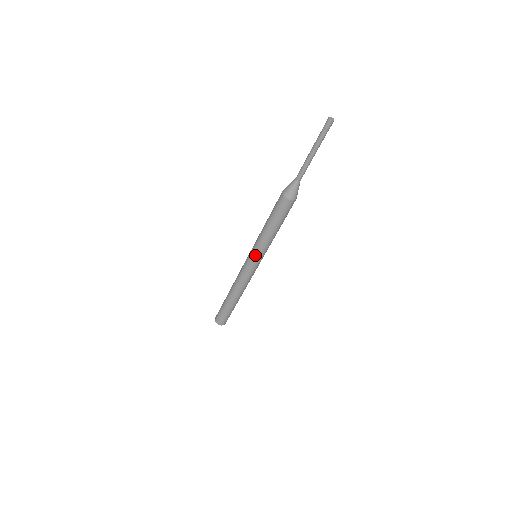
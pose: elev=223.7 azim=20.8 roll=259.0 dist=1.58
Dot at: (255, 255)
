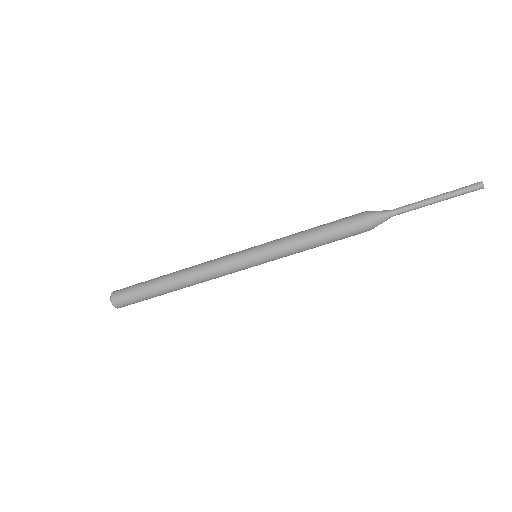
Dot at: (262, 251)
